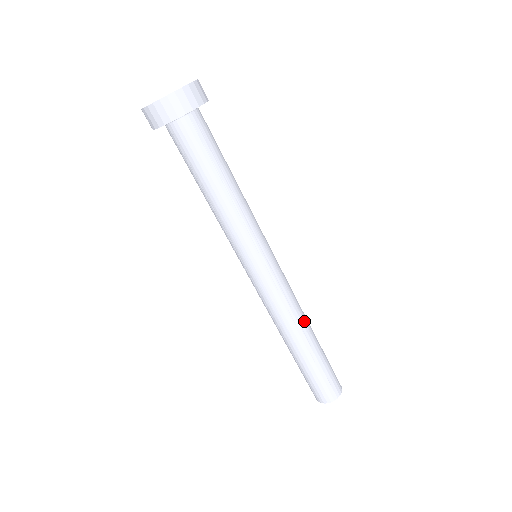
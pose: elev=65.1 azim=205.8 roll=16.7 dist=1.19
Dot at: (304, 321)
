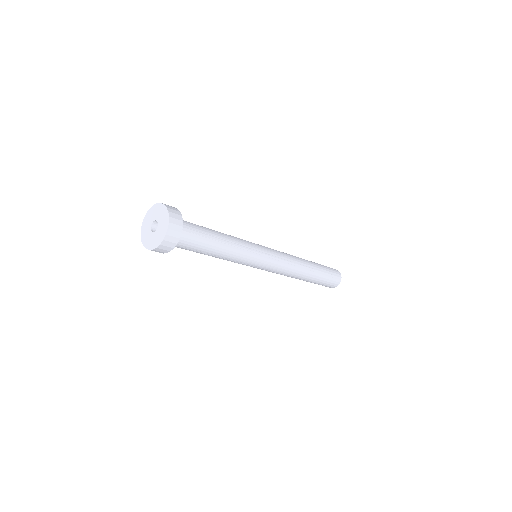
Dot at: (298, 276)
